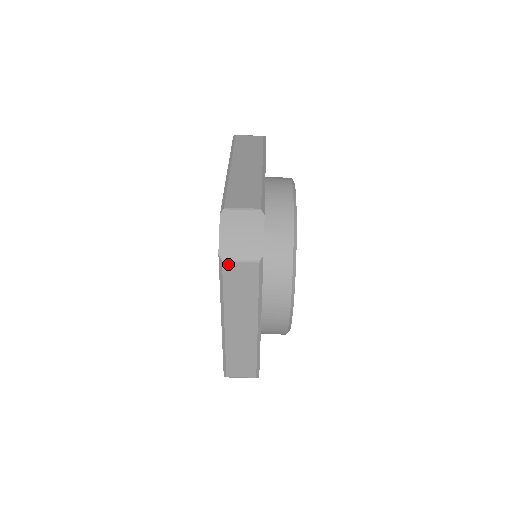
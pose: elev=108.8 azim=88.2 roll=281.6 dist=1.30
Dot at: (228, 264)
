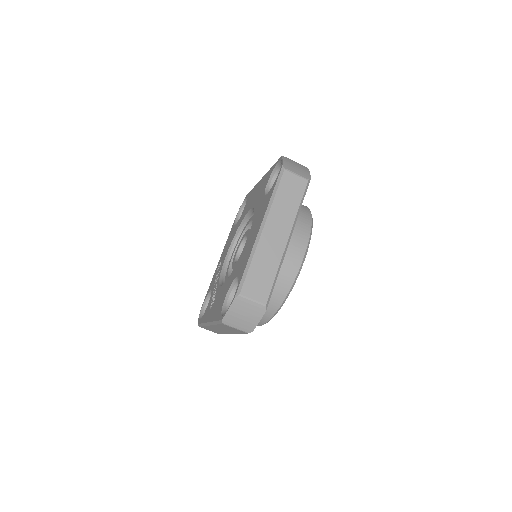
Dot at: (226, 325)
